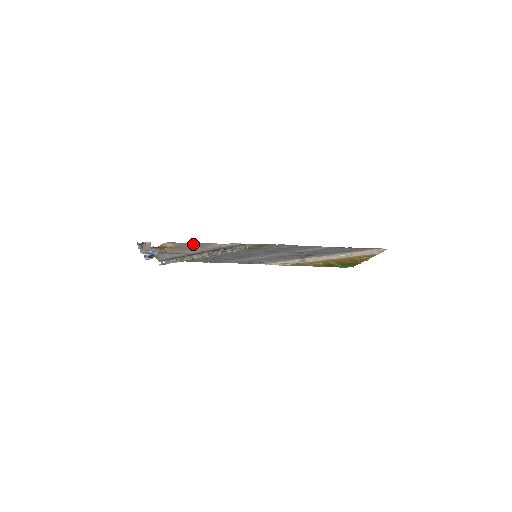
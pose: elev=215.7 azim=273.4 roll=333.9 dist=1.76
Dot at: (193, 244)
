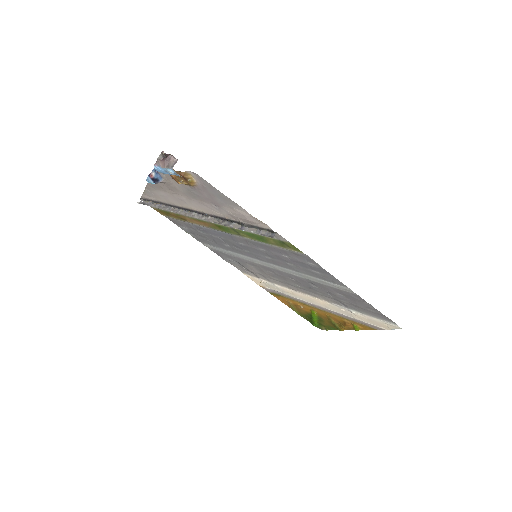
Dot at: (219, 195)
